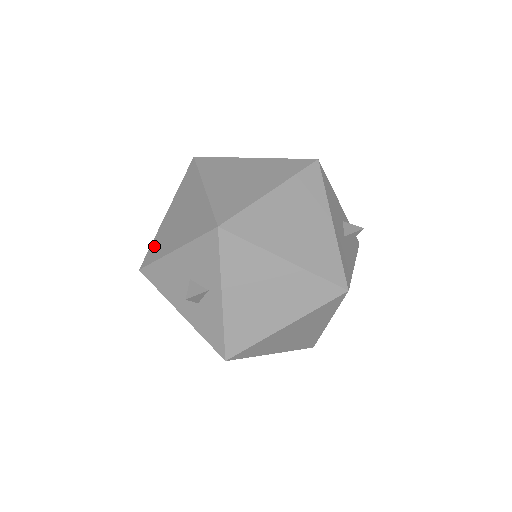
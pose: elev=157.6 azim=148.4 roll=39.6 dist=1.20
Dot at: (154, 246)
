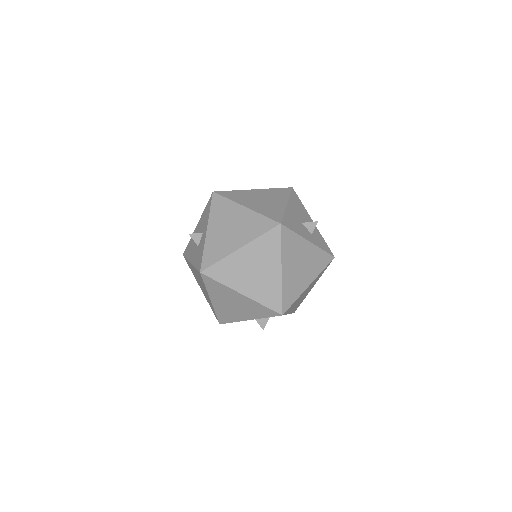
Dot at: occluded
